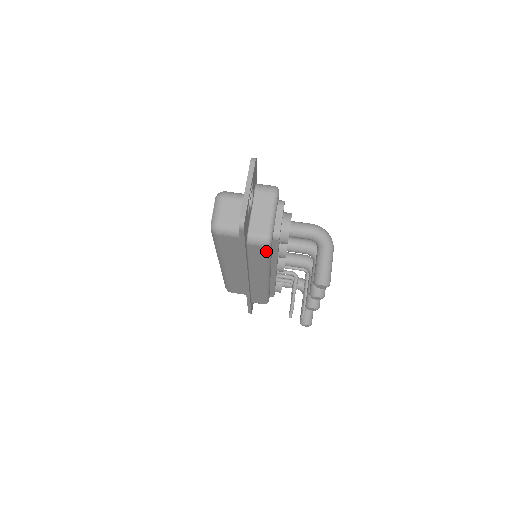
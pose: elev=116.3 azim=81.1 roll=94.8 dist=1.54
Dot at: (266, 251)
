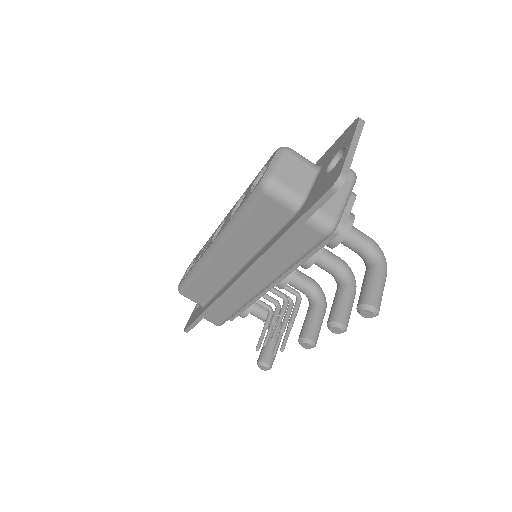
Dot at: (316, 242)
